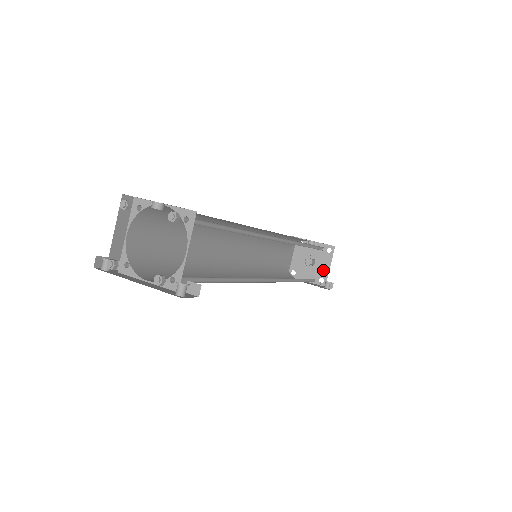
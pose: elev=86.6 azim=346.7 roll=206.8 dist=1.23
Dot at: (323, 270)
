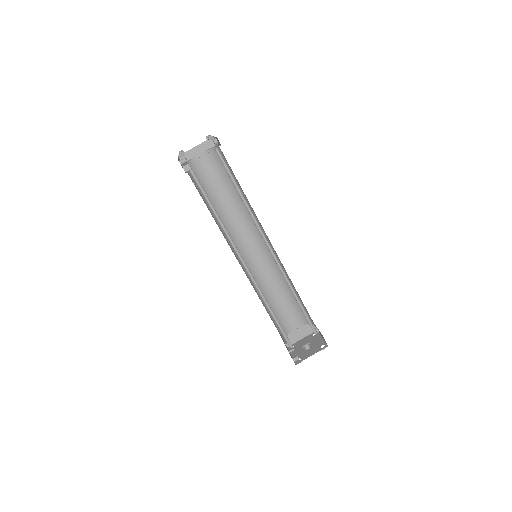
Dot at: (306, 355)
